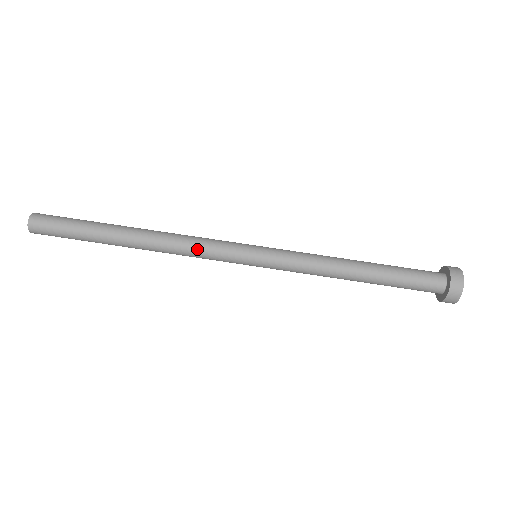
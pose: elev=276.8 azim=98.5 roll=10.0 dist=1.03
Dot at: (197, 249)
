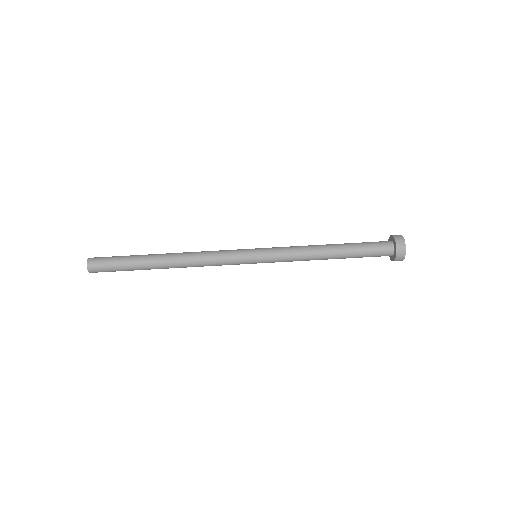
Dot at: (213, 260)
